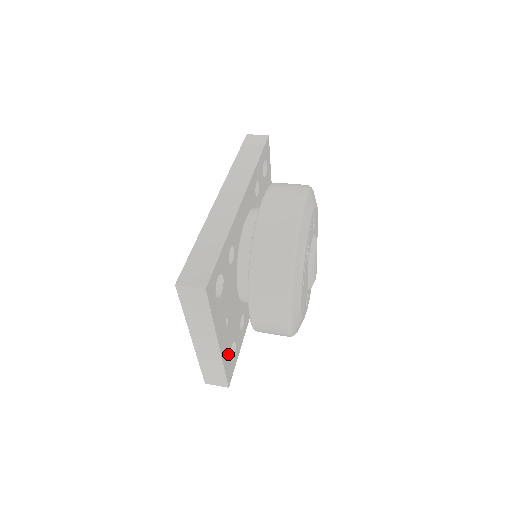
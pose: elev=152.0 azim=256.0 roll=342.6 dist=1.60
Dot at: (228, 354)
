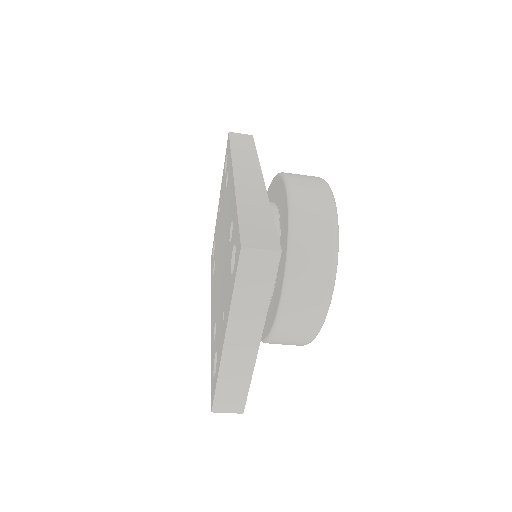
Dot at: occluded
